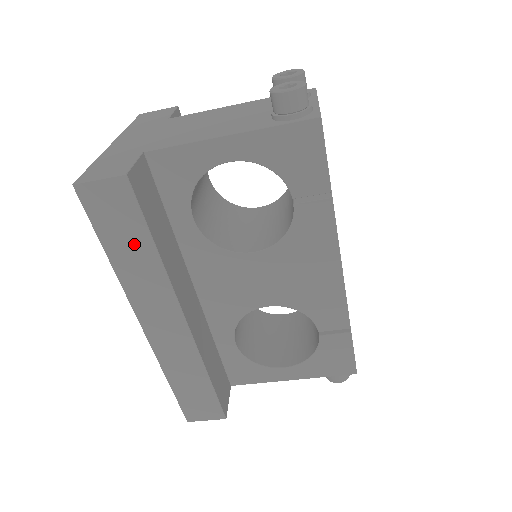
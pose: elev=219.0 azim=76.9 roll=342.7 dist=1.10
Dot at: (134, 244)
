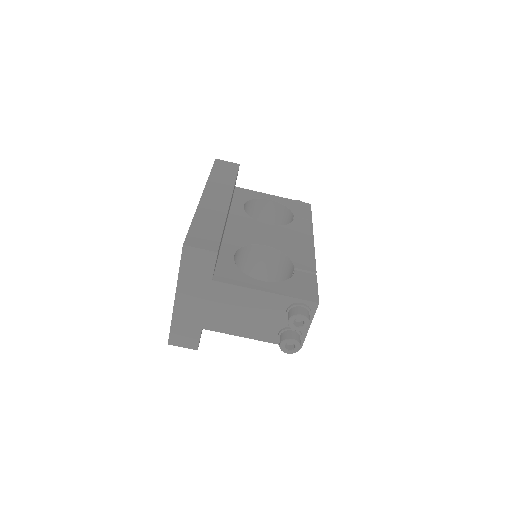
Dot at: (227, 175)
